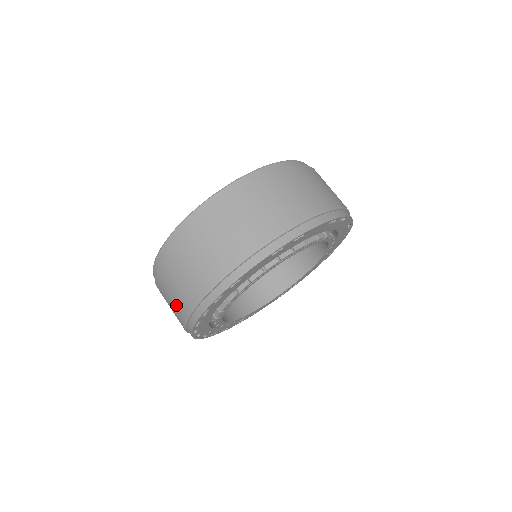
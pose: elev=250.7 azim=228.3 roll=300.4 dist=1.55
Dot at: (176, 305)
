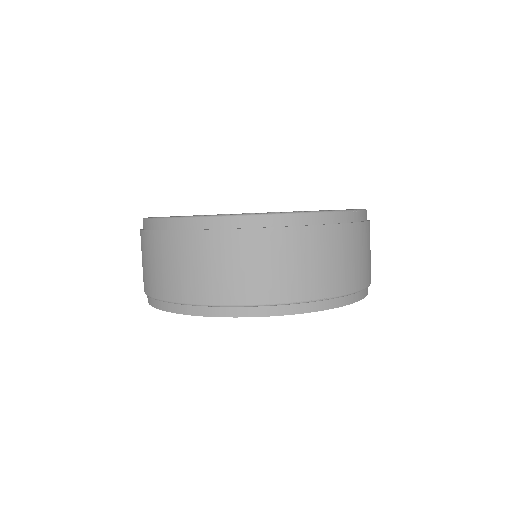
Dot at: (161, 278)
